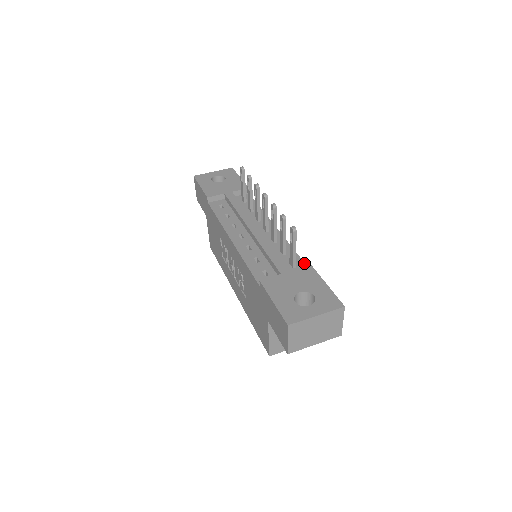
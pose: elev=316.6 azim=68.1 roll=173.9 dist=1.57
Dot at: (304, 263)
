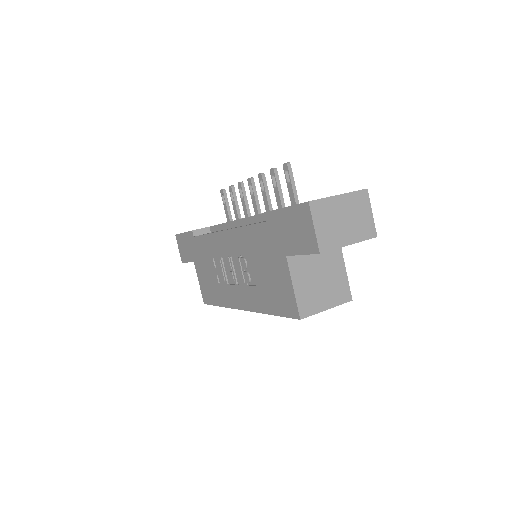
Dot at: occluded
